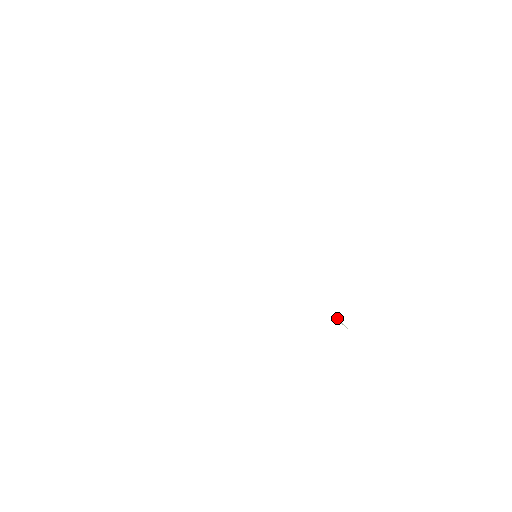
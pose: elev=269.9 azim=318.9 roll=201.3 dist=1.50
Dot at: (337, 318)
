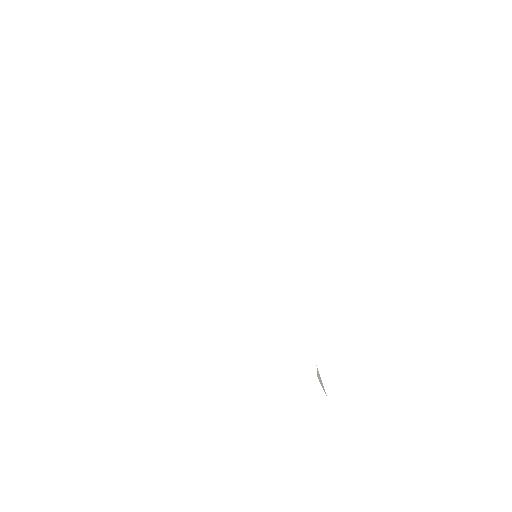
Dot at: (317, 370)
